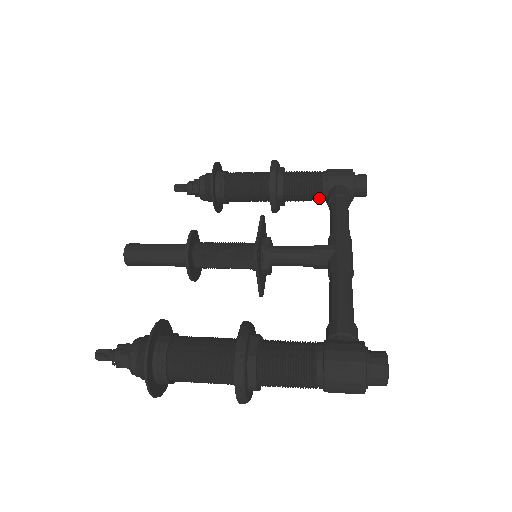
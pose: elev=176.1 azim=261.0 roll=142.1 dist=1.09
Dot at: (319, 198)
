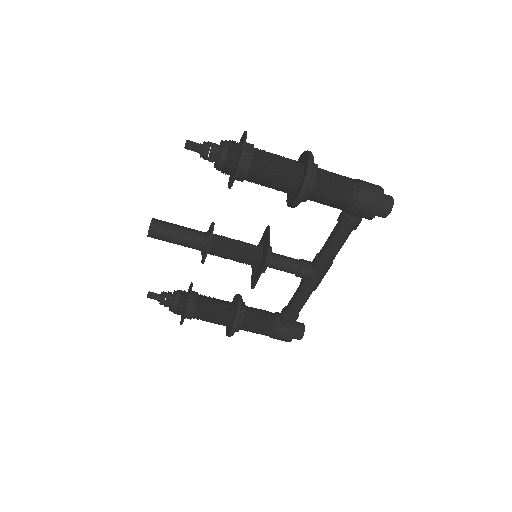
Dot at: (271, 321)
